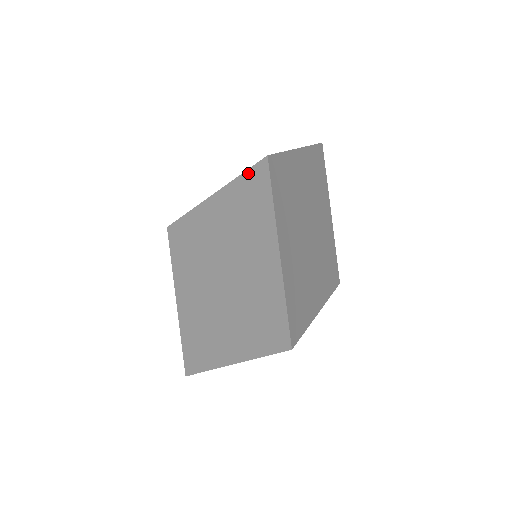
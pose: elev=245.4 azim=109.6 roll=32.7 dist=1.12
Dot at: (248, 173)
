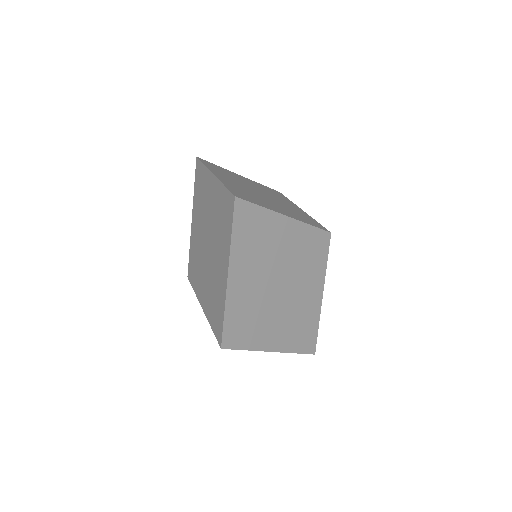
Dot at: occluded
